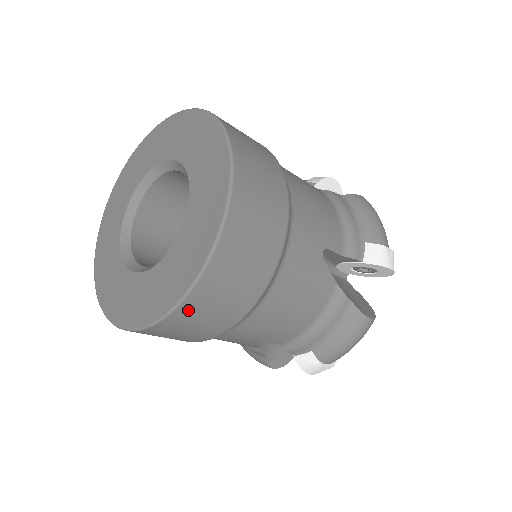
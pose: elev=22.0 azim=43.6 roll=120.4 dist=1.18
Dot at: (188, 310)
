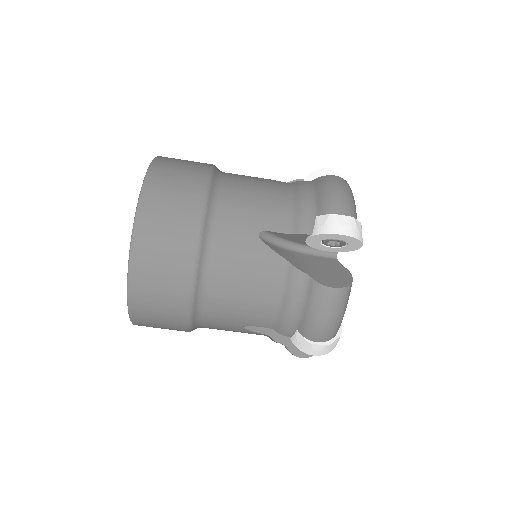
Dot at: (154, 184)
